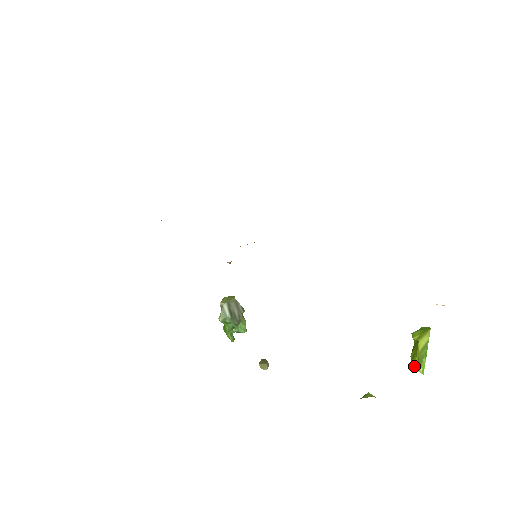
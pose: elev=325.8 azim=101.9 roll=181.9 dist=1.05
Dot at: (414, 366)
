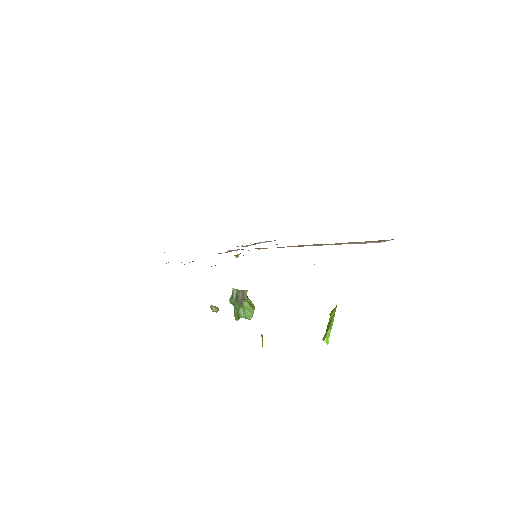
Dot at: (323, 337)
